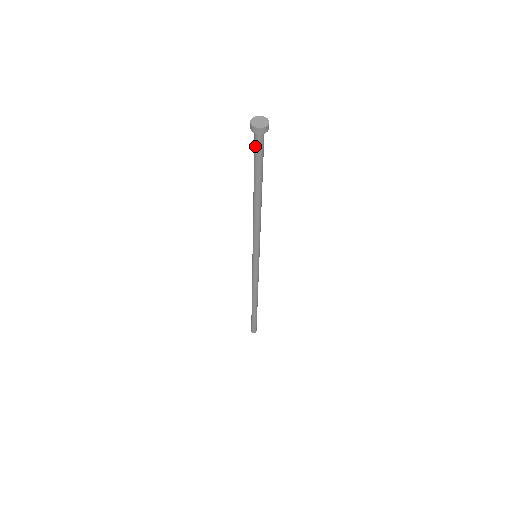
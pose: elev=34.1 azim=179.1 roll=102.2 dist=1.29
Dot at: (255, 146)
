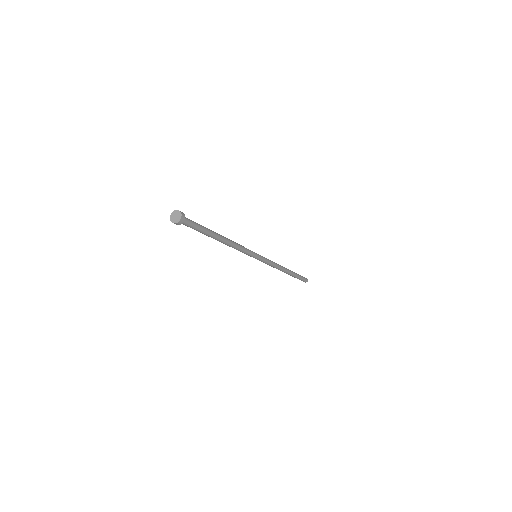
Dot at: (186, 225)
